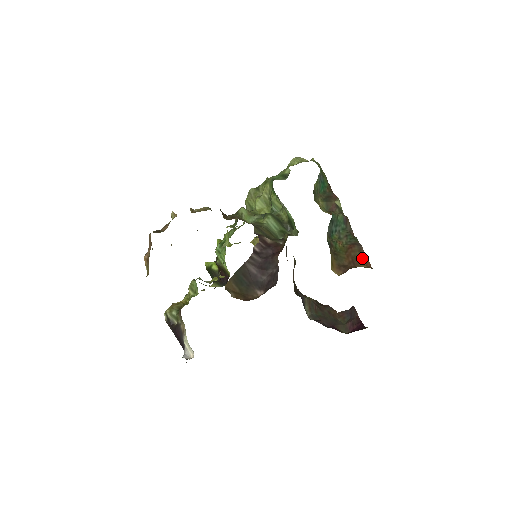
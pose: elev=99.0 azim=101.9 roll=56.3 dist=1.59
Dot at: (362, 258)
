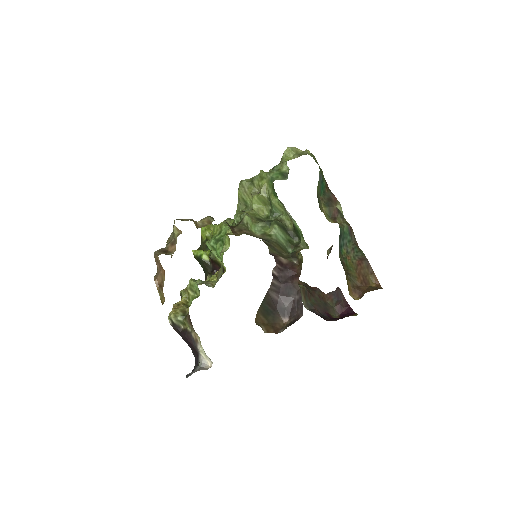
Dot at: (371, 276)
